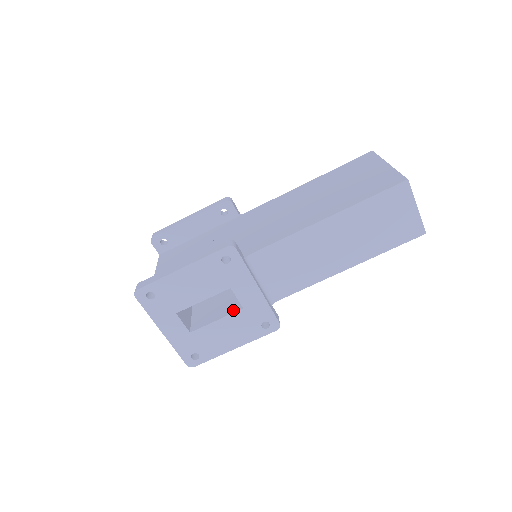
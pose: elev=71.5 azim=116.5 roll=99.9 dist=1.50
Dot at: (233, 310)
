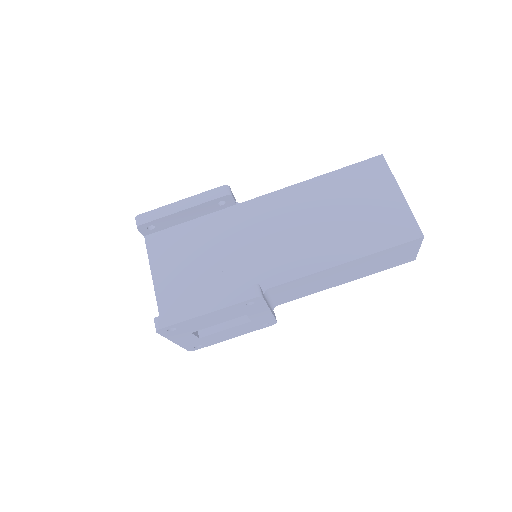
Dot at: (241, 321)
